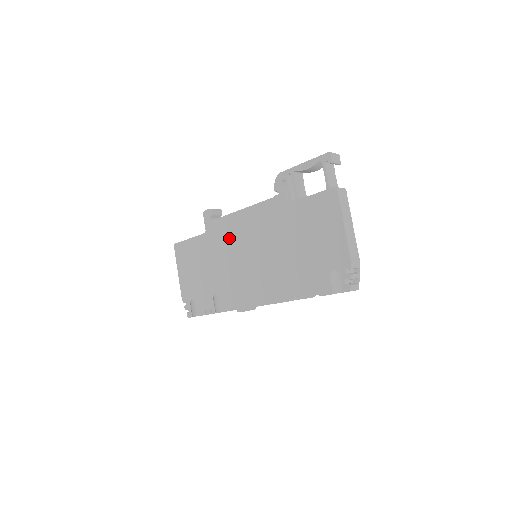
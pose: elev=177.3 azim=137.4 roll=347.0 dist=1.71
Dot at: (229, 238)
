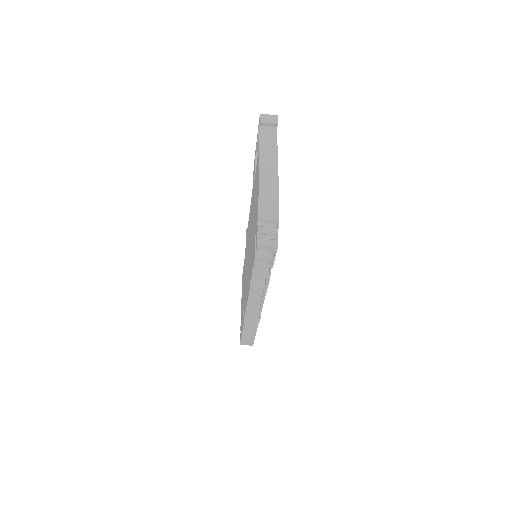
Dot at: occluded
